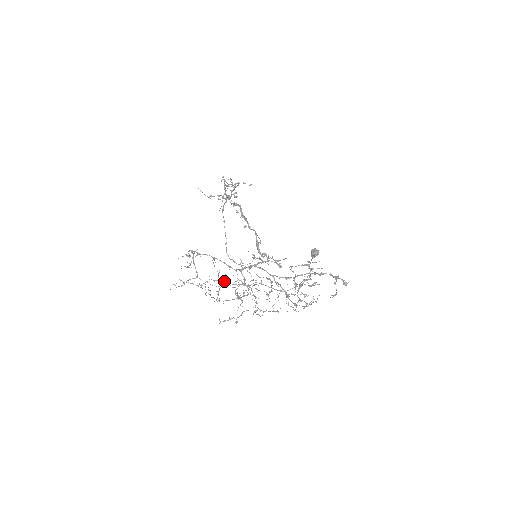
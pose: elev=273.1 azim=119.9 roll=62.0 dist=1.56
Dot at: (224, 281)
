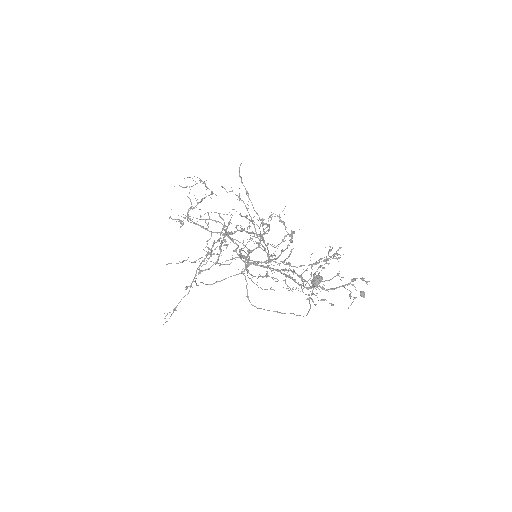
Dot at: occluded
